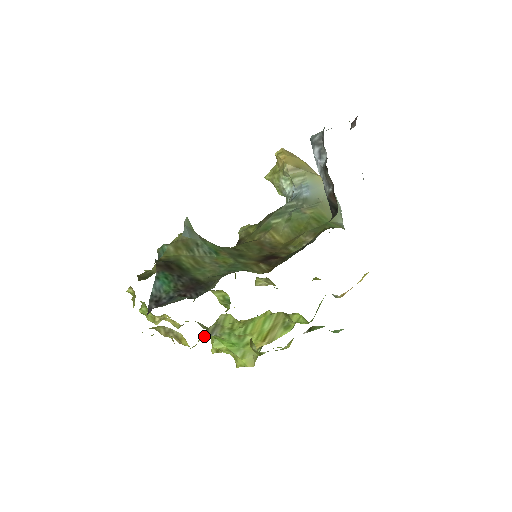
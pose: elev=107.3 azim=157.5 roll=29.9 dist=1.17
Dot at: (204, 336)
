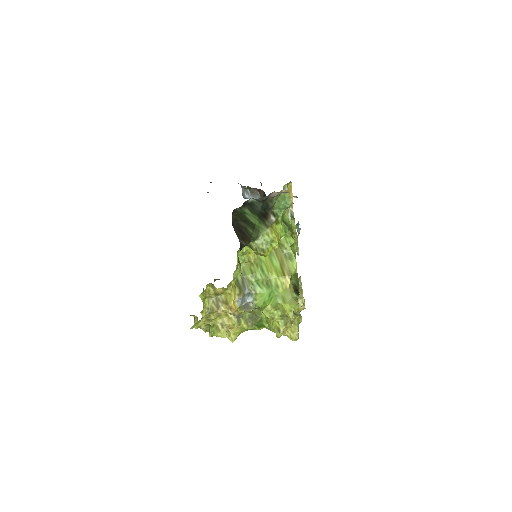
Dot at: (239, 289)
